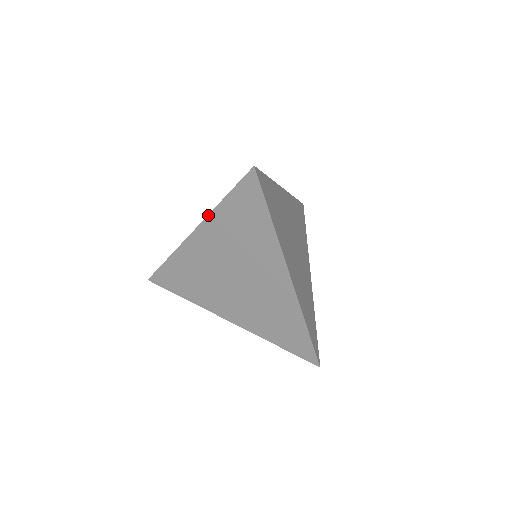
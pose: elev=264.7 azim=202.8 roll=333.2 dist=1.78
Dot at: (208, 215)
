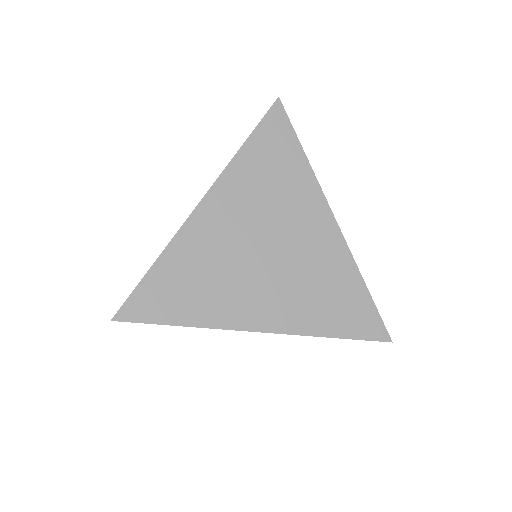
Dot at: occluded
